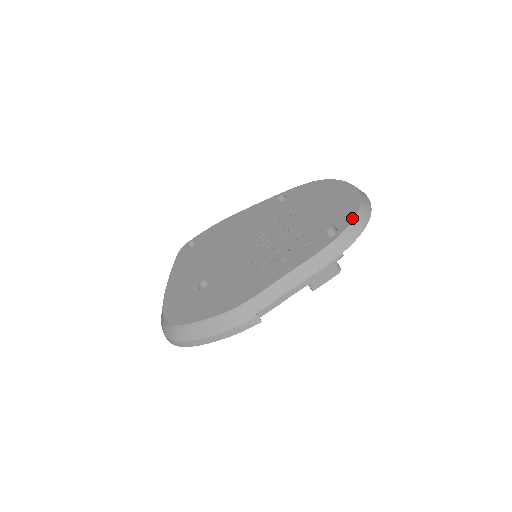
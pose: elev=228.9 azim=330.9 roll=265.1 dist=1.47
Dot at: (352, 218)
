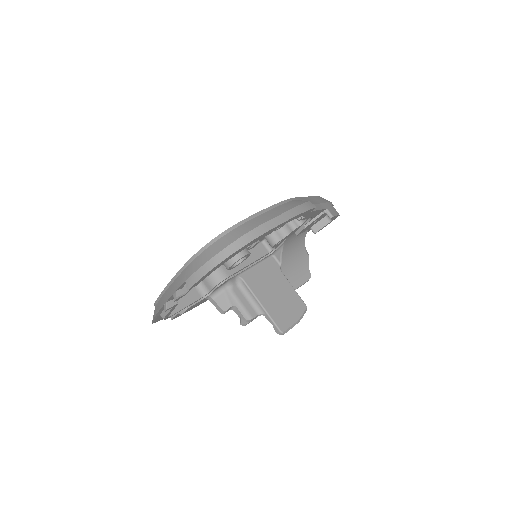
Dot at: occluded
